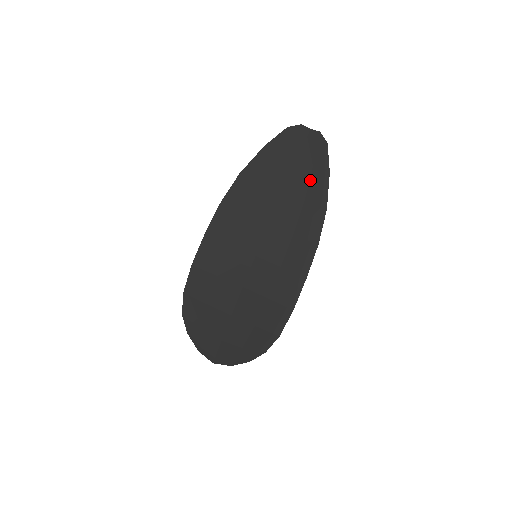
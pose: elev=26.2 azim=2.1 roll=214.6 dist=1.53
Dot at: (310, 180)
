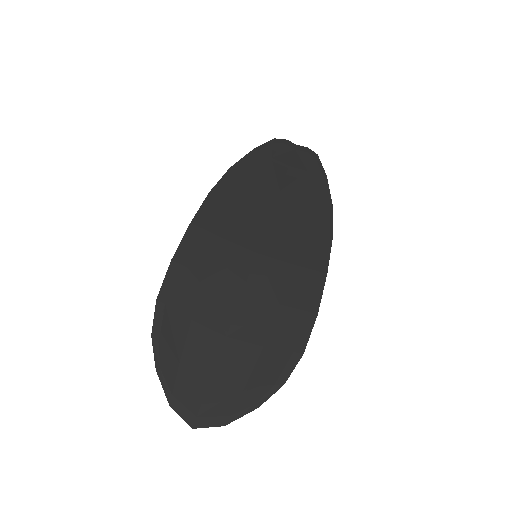
Dot at: (307, 182)
